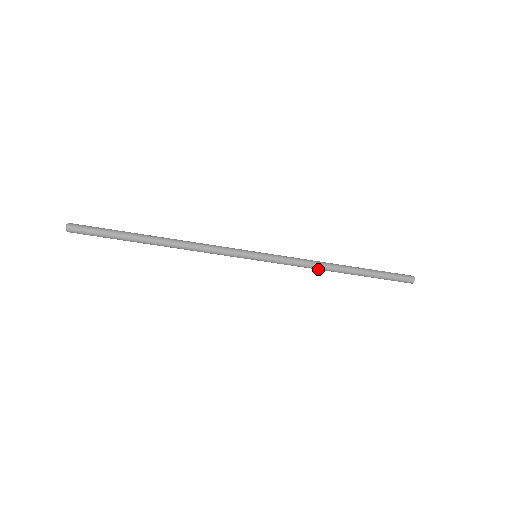
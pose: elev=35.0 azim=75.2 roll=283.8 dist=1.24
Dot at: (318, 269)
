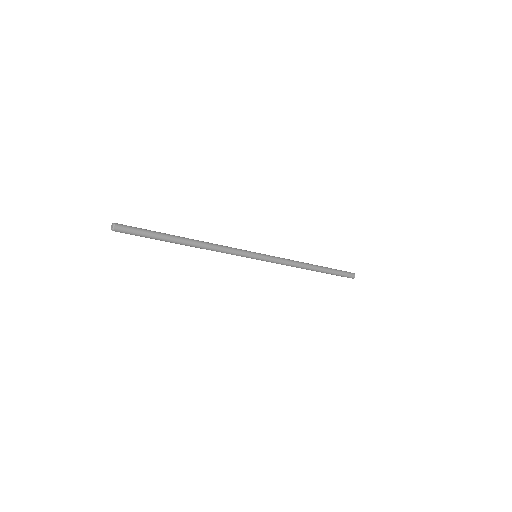
Dot at: (298, 266)
